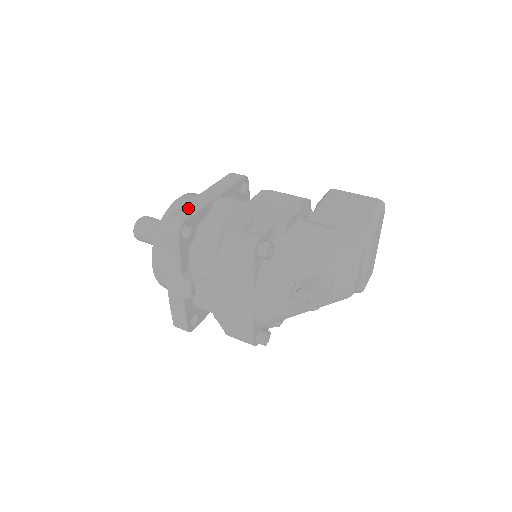
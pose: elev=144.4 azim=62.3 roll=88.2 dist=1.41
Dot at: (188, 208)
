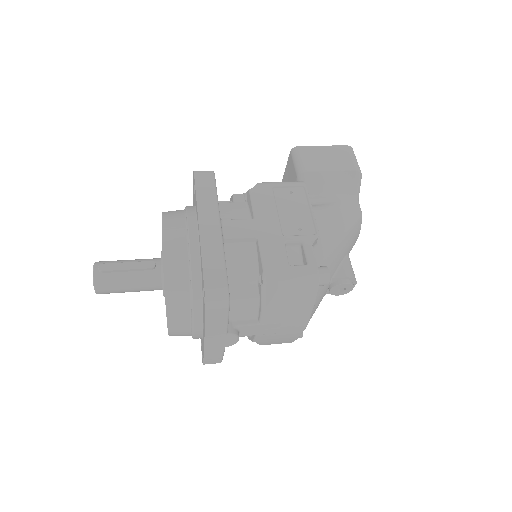
Dot at: (212, 264)
